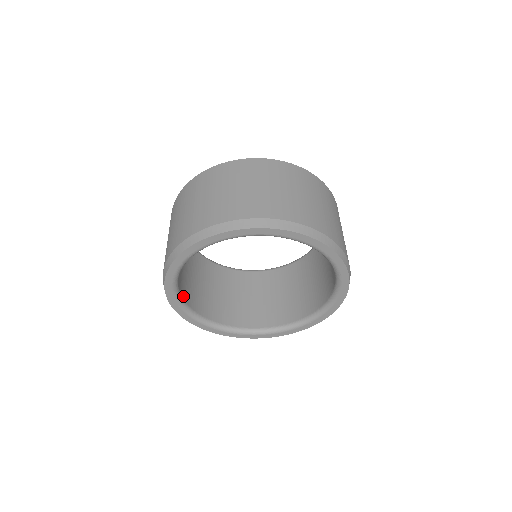
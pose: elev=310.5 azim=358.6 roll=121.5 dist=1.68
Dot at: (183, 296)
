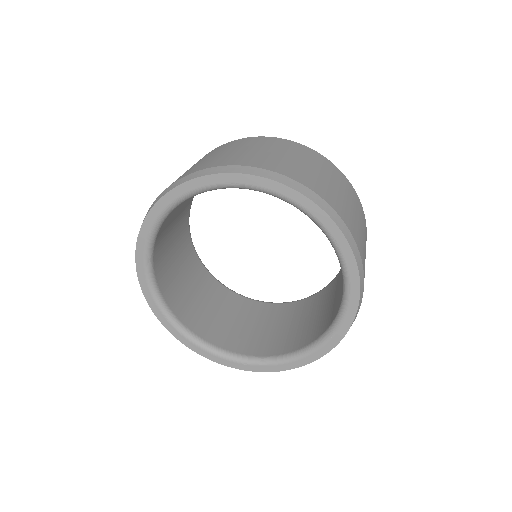
Dot at: (171, 306)
